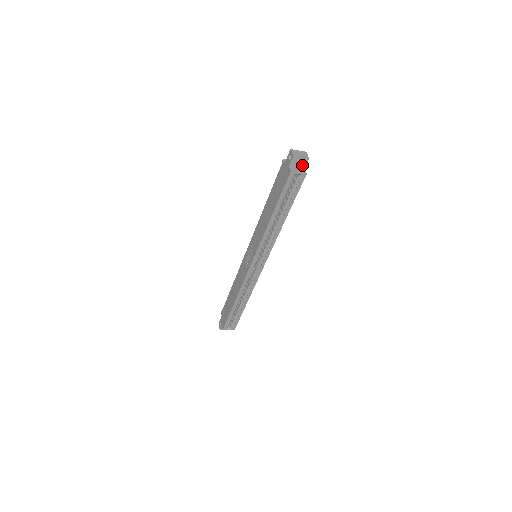
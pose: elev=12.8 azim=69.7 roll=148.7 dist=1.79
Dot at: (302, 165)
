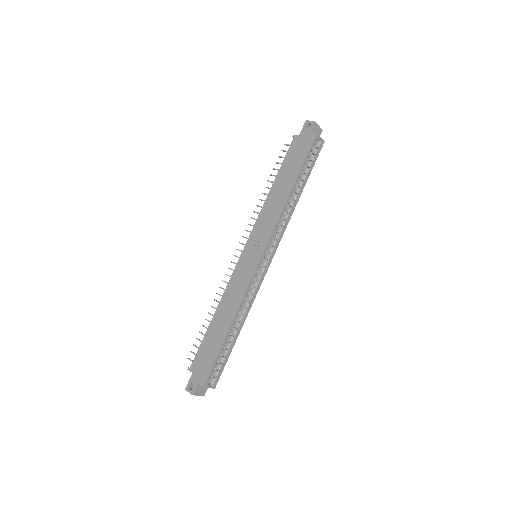
Dot at: occluded
